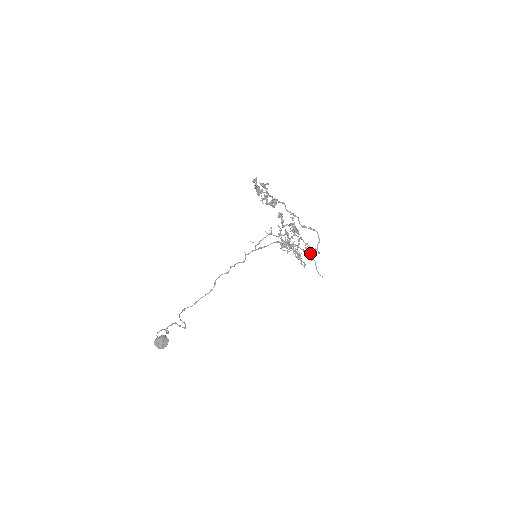
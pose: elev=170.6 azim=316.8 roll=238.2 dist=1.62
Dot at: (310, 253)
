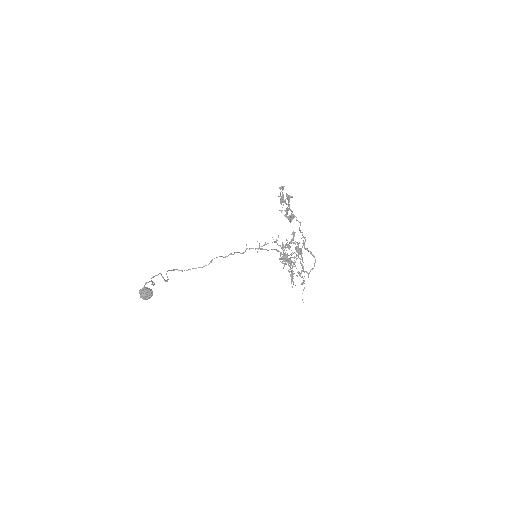
Dot at: (303, 278)
